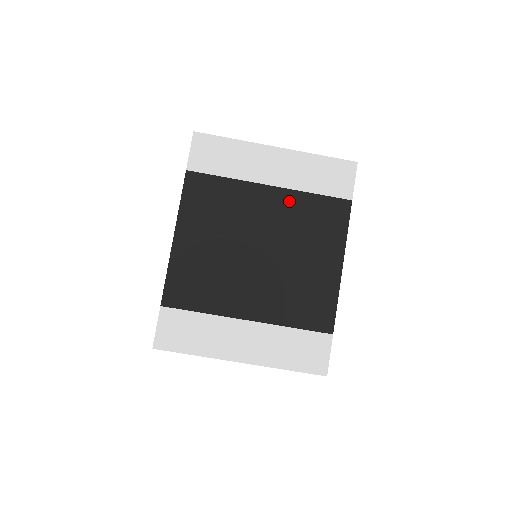
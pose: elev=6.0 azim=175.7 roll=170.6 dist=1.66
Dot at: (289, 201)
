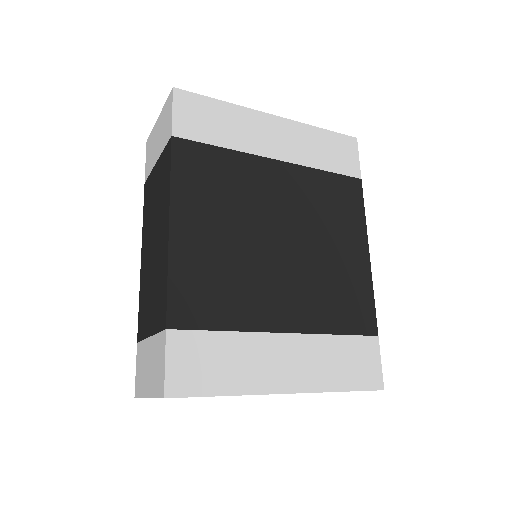
Dot at: (300, 179)
